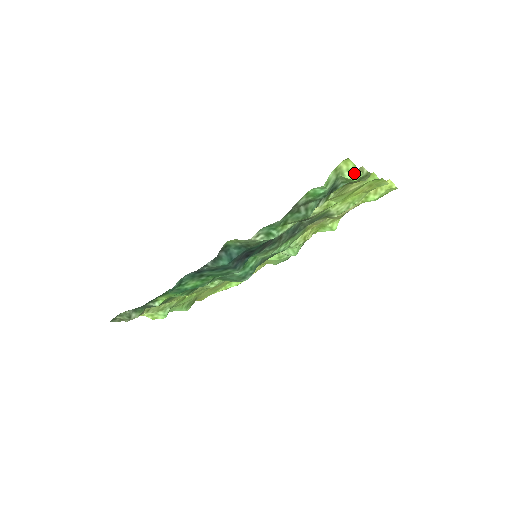
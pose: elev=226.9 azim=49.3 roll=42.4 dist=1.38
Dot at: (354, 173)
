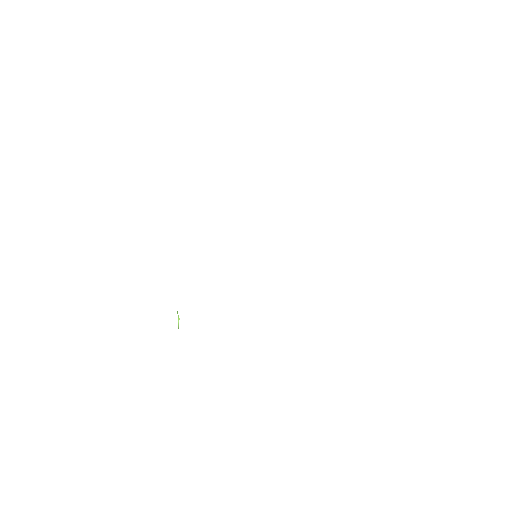
Dot at: occluded
